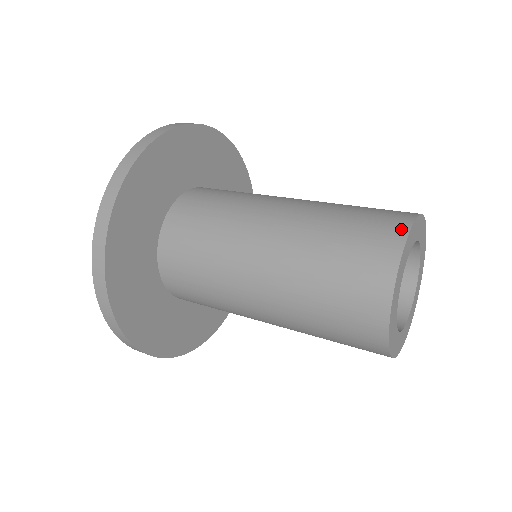
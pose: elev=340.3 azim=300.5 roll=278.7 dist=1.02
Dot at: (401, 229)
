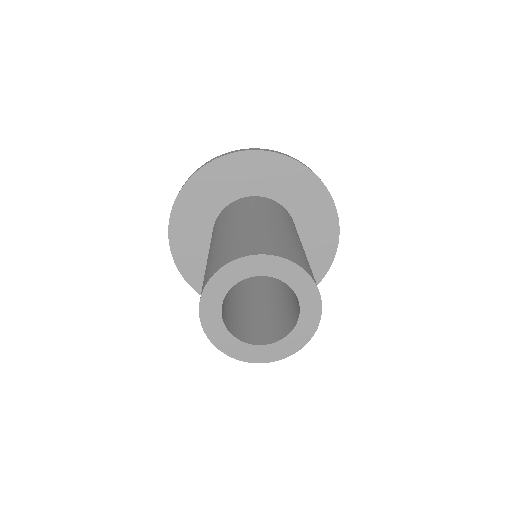
Dot at: (211, 275)
